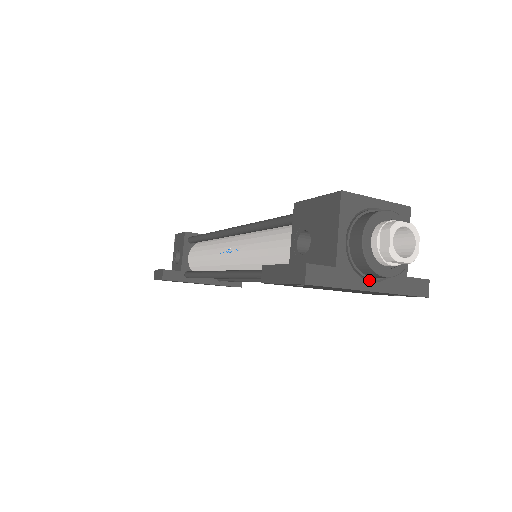
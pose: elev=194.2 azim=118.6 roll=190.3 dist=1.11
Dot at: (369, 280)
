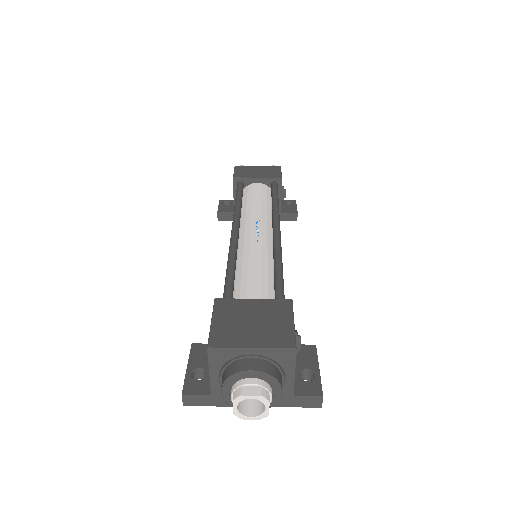
Dot at: occluded
